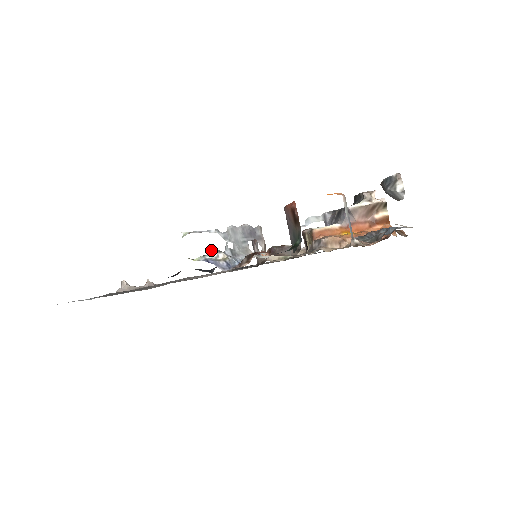
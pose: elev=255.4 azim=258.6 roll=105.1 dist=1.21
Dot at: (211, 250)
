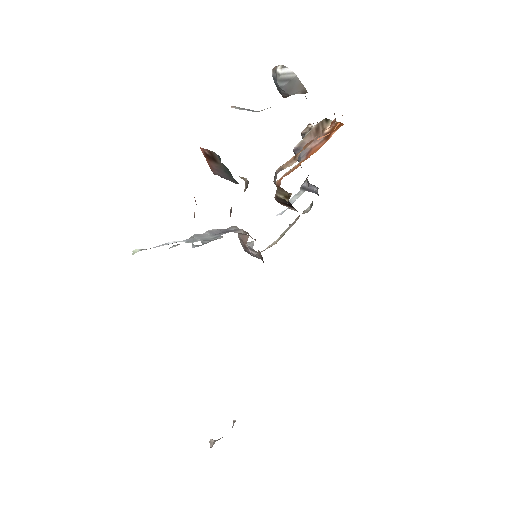
Dot at: occluded
